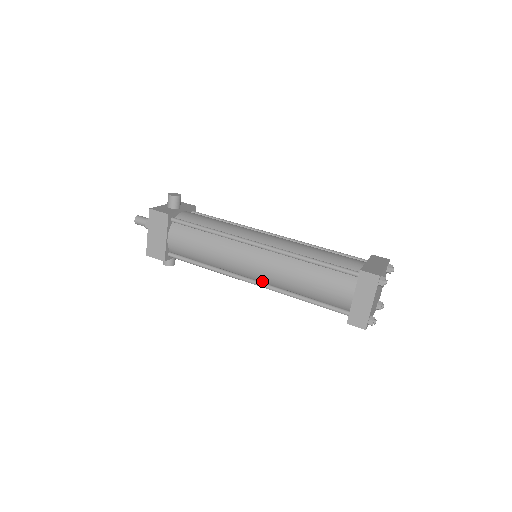
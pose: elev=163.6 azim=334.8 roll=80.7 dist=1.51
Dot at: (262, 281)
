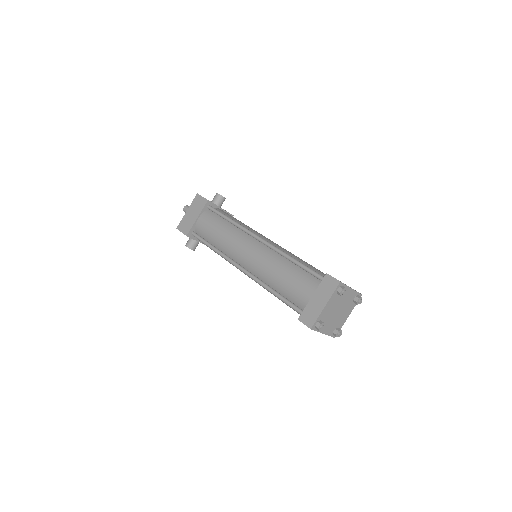
Dot at: (249, 270)
